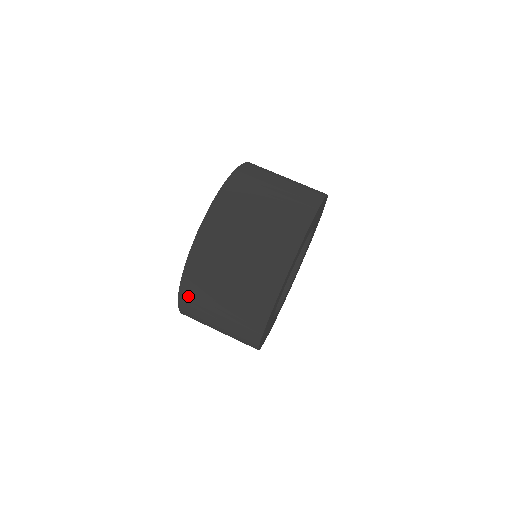
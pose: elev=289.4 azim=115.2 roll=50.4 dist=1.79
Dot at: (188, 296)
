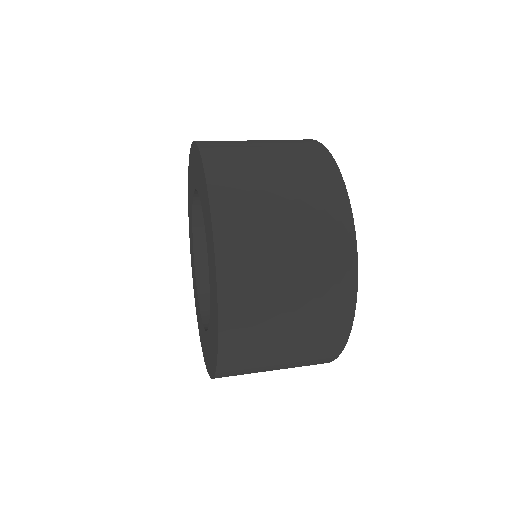
Dot at: (234, 297)
